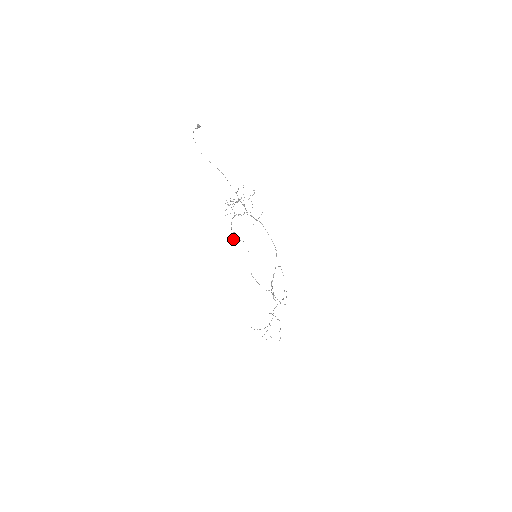
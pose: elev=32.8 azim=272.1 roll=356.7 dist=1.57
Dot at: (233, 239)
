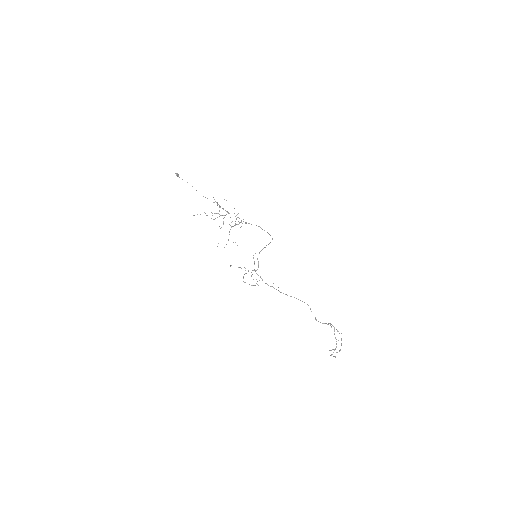
Dot at: occluded
